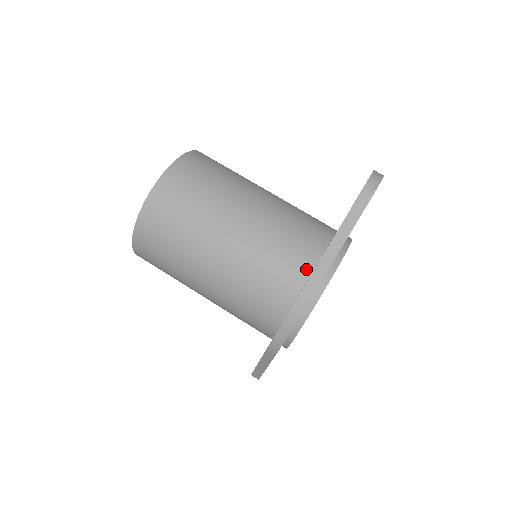
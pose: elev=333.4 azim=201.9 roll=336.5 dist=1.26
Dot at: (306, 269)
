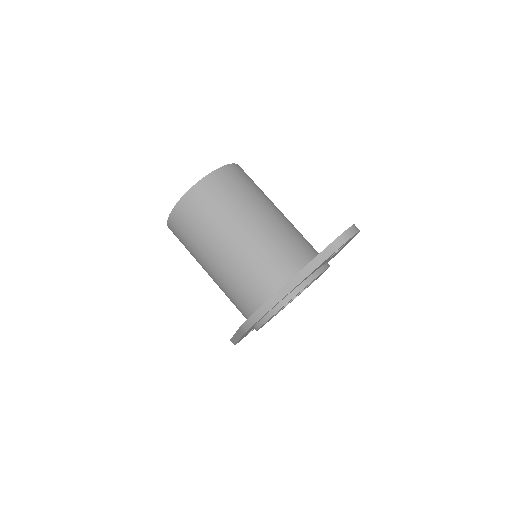
Dot at: (282, 281)
